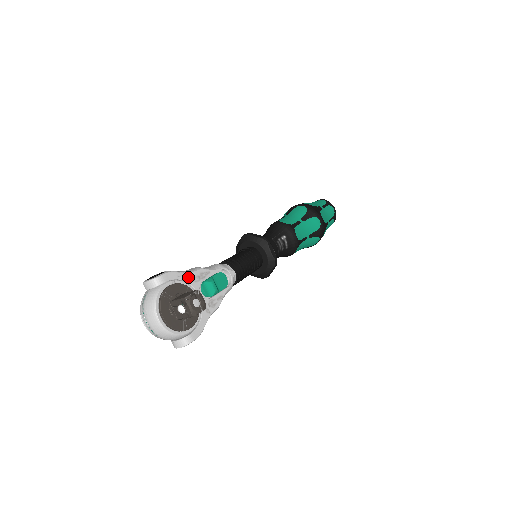
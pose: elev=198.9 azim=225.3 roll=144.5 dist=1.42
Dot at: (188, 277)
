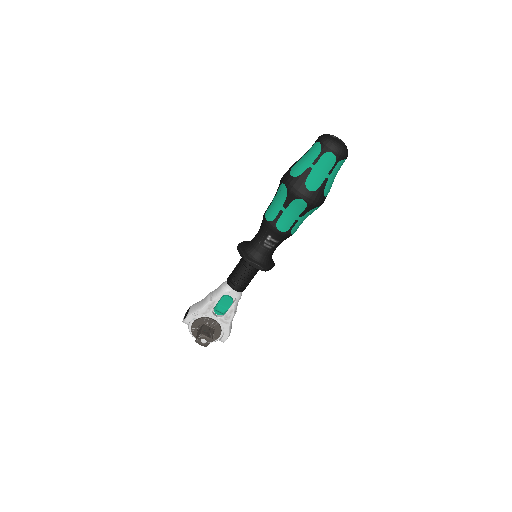
Dot at: (202, 312)
